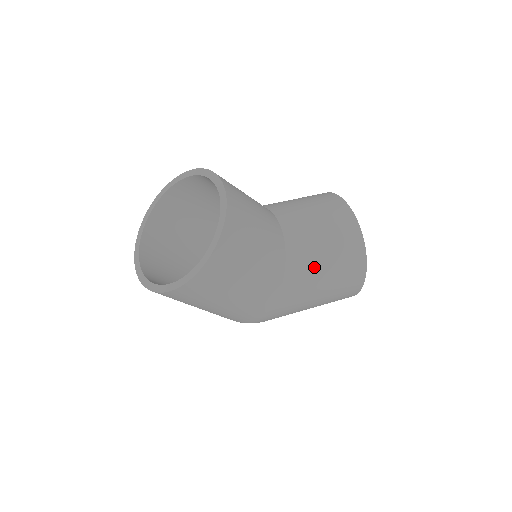
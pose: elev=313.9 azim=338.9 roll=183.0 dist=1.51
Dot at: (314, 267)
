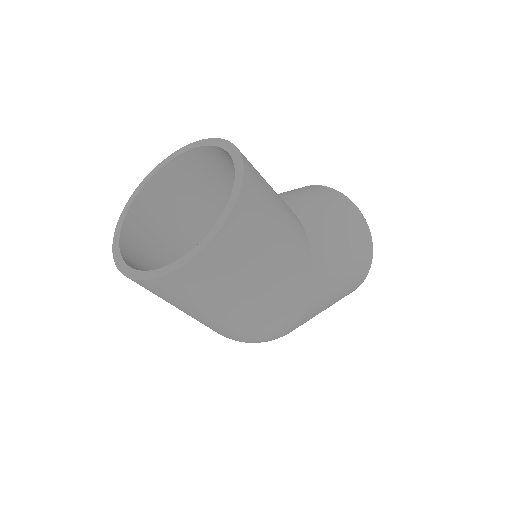
Dot at: (328, 227)
